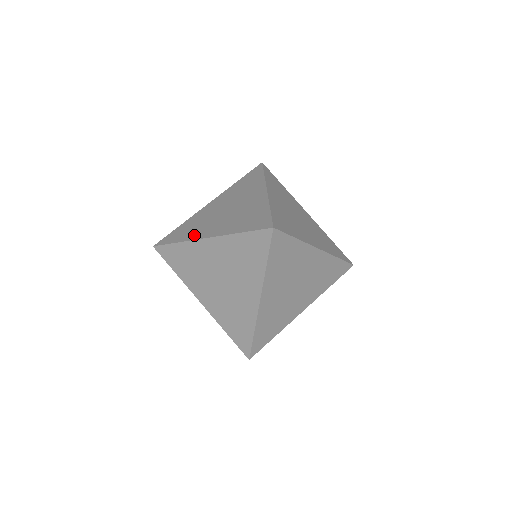
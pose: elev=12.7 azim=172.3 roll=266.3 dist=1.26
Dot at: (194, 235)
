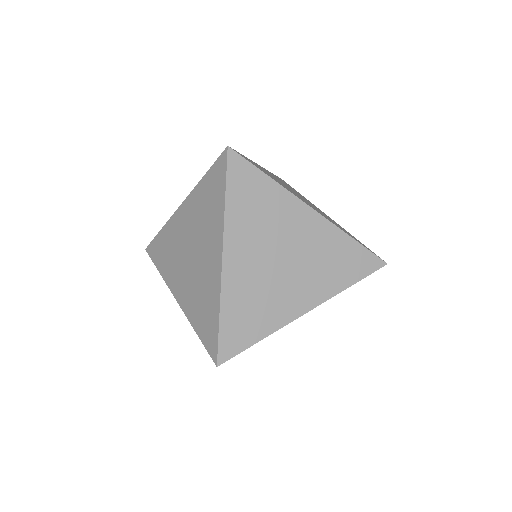
Dot at: occluded
